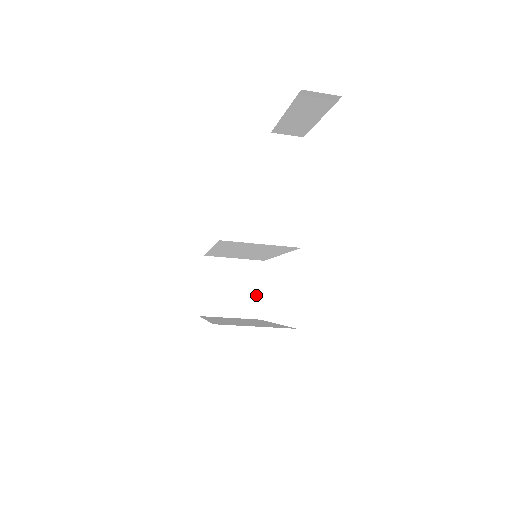
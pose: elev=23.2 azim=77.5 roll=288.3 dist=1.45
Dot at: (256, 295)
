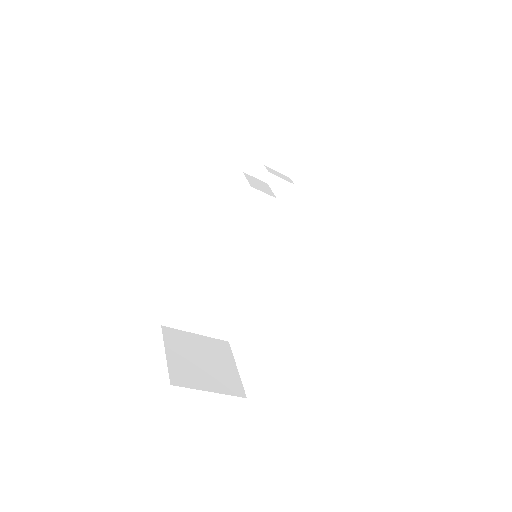
Dot at: (232, 372)
